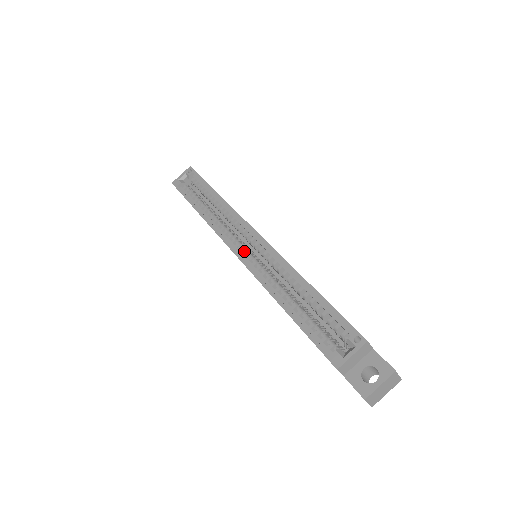
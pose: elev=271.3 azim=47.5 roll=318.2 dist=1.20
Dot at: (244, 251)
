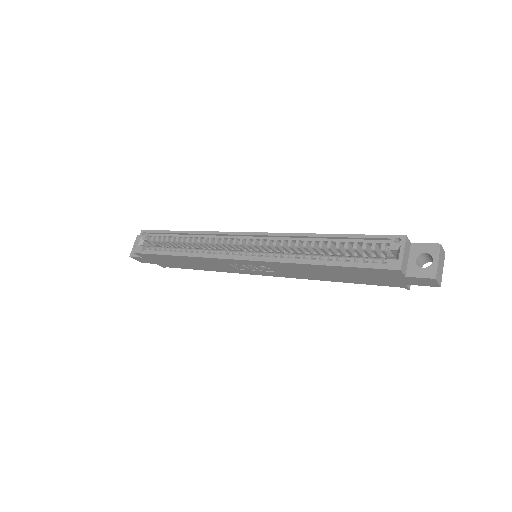
Dot at: (247, 254)
